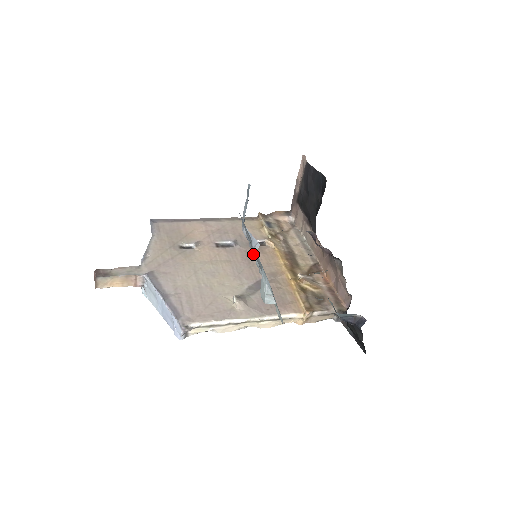
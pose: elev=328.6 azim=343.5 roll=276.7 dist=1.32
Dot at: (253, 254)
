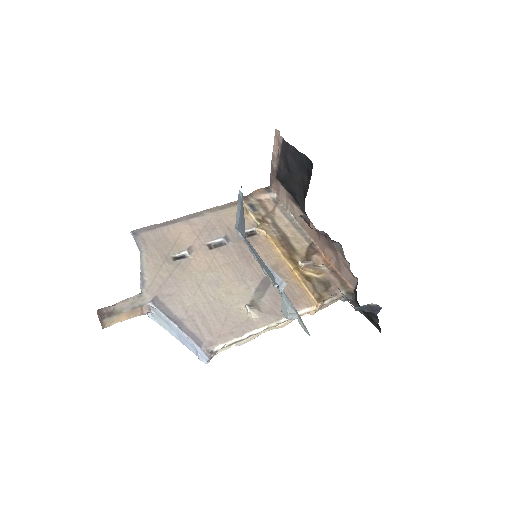
Dot at: (257, 260)
